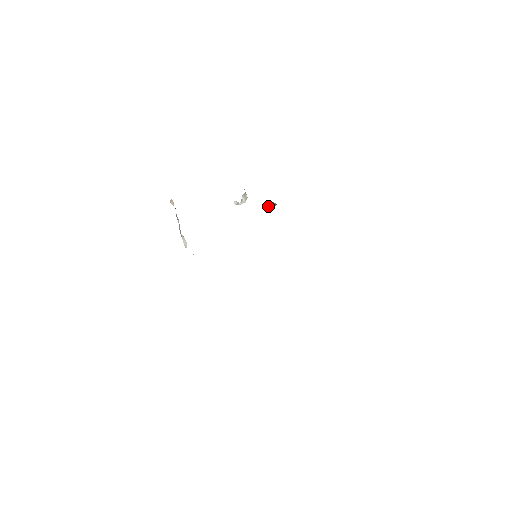
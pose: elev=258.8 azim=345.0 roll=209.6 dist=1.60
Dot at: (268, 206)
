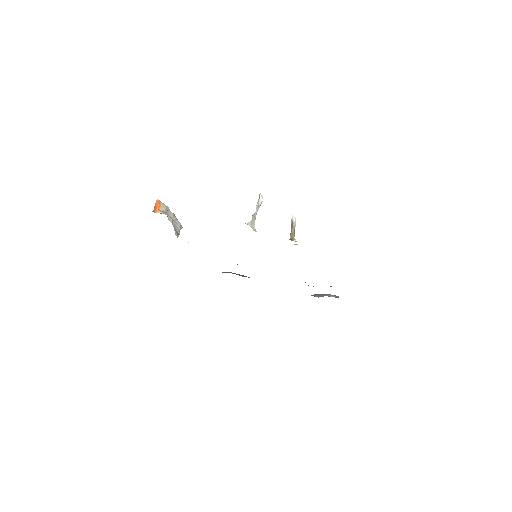
Dot at: (293, 221)
